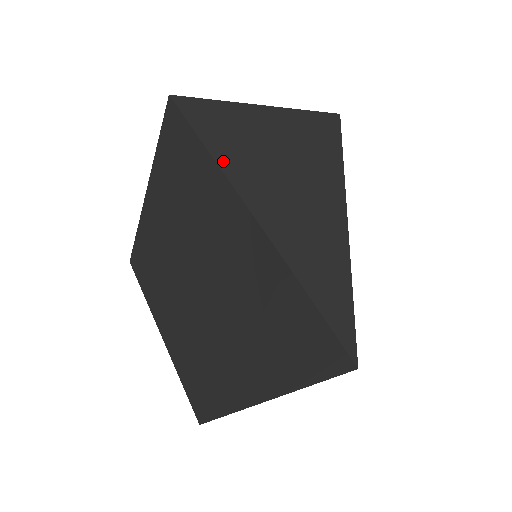
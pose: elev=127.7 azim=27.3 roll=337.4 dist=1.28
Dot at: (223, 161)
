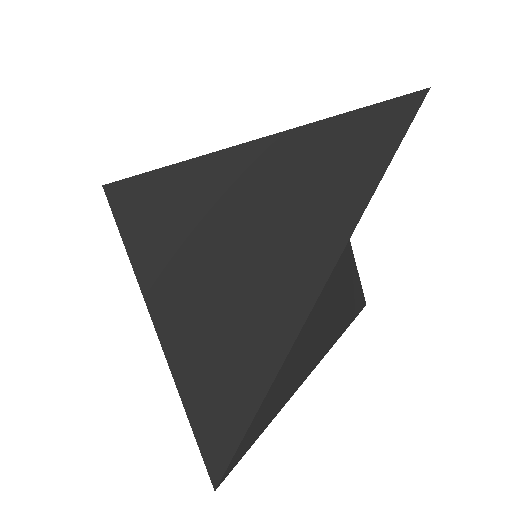
Dot at: occluded
